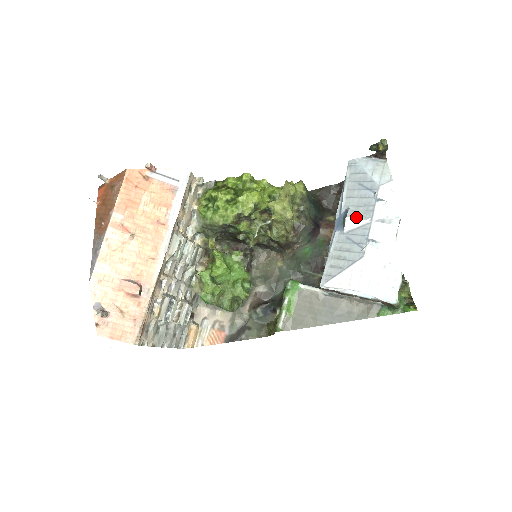
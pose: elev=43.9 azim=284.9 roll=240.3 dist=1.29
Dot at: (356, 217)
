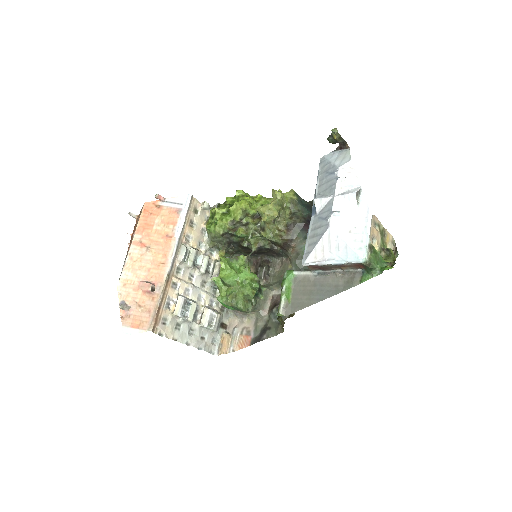
Dot at: (322, 197)
